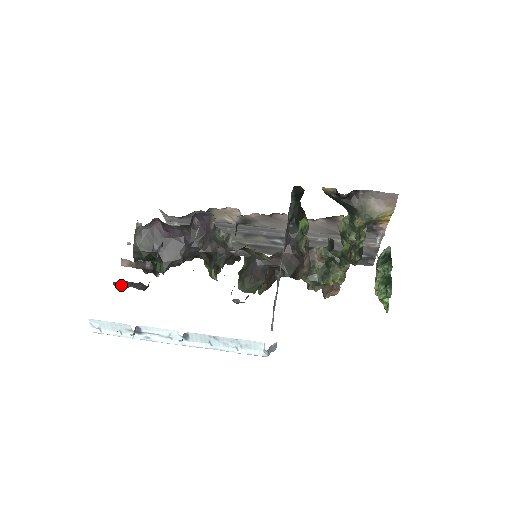
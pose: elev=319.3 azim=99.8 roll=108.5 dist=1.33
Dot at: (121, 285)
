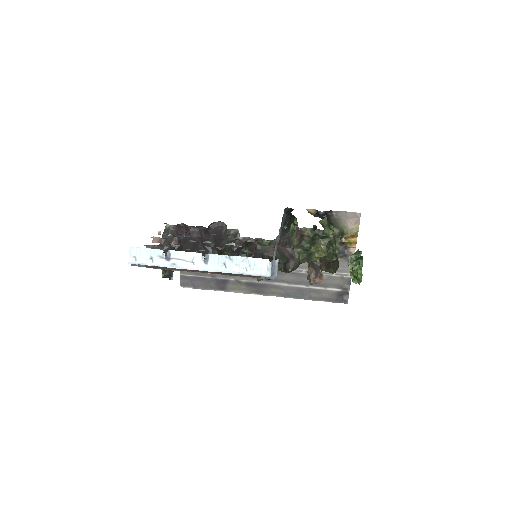
Dot at: occluded
